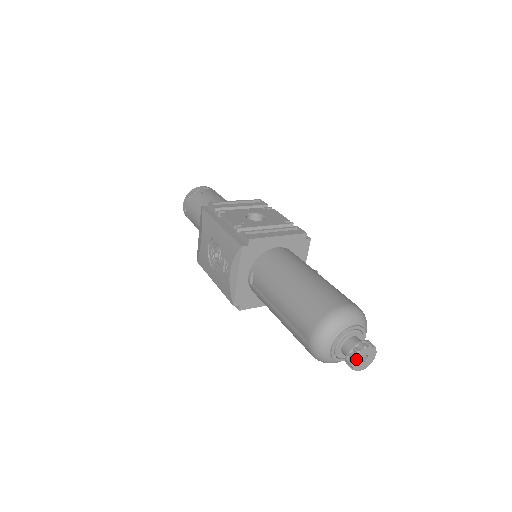
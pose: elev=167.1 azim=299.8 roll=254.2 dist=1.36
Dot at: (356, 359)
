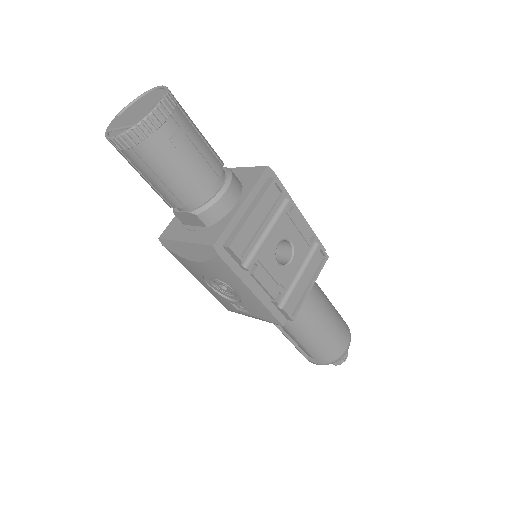
Dot at: (336, 364)
